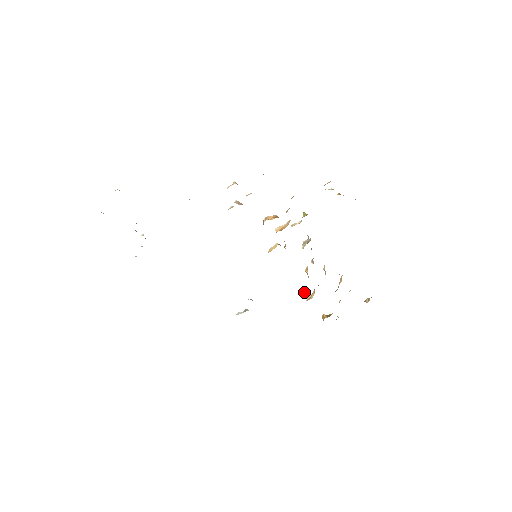
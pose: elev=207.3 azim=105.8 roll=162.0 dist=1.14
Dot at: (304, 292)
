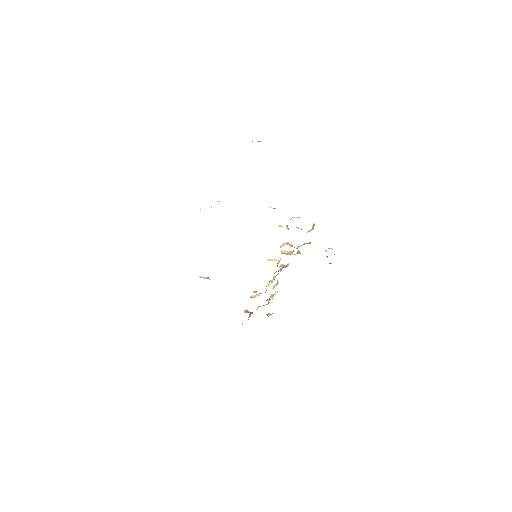
Dot at: occluded
